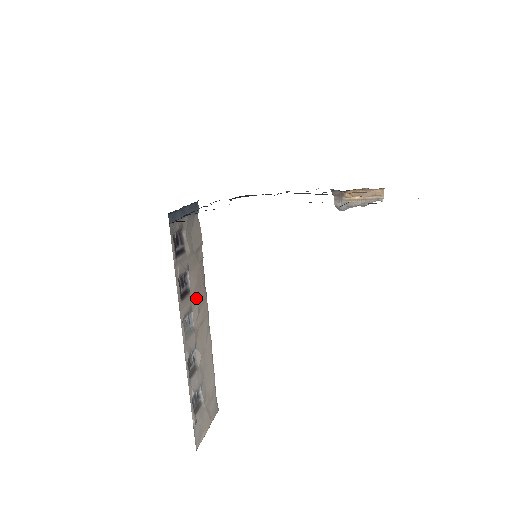
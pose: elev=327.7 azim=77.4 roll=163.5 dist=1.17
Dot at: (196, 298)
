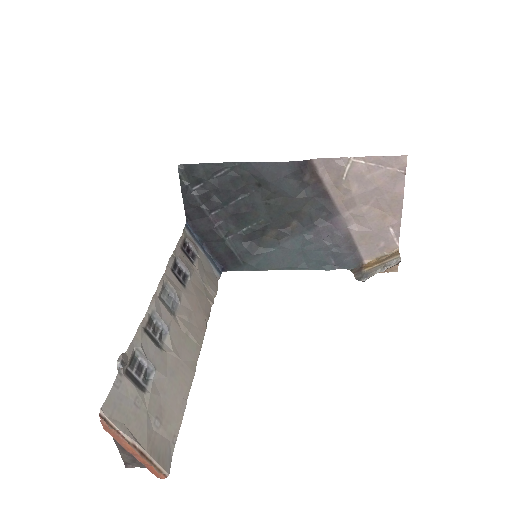
Dot at: (190, 304)
